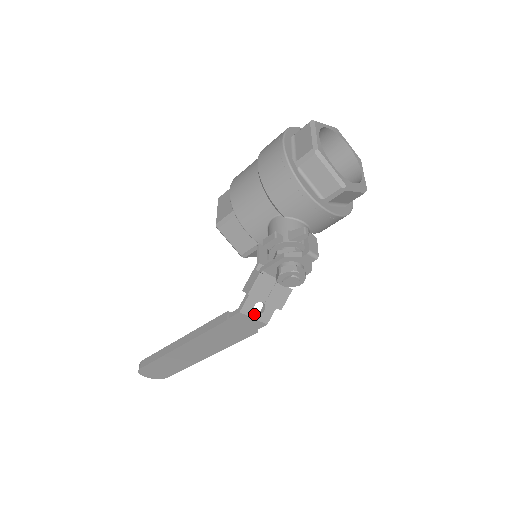
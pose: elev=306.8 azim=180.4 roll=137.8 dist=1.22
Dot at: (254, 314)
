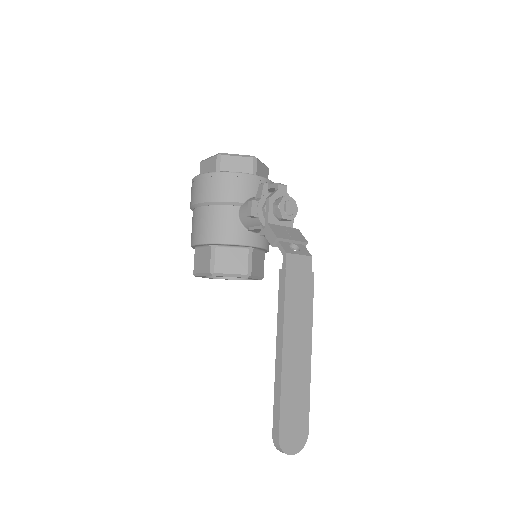
Dot at: (296, 252)
